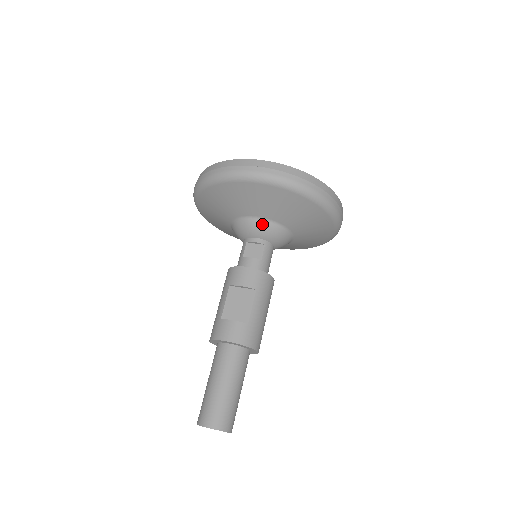
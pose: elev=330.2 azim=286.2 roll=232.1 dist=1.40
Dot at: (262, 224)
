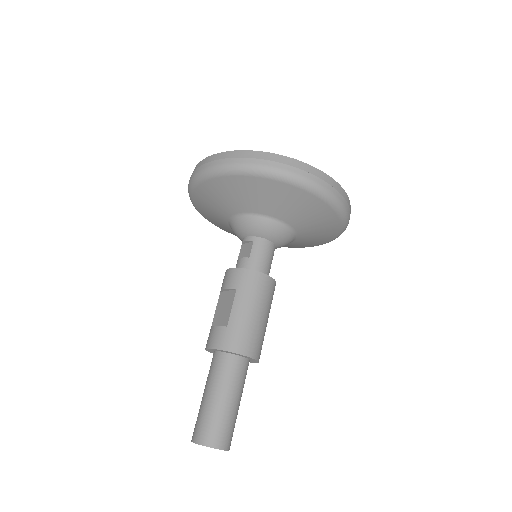
Dot at: (241, 220)
